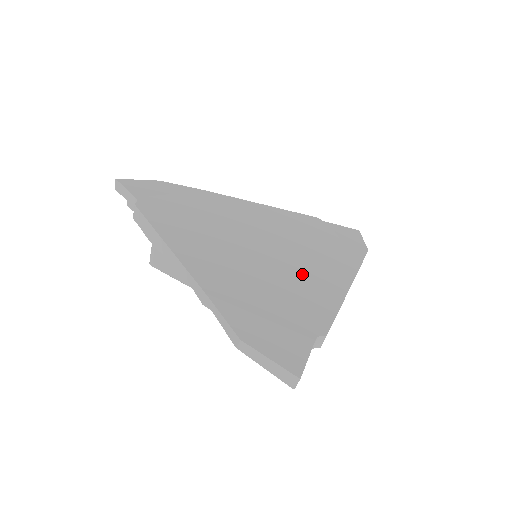
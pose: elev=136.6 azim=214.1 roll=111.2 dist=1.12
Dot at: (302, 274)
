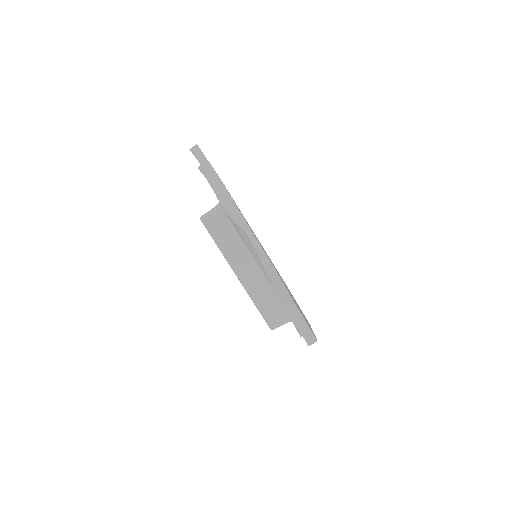
Dot at: (285, 284)
